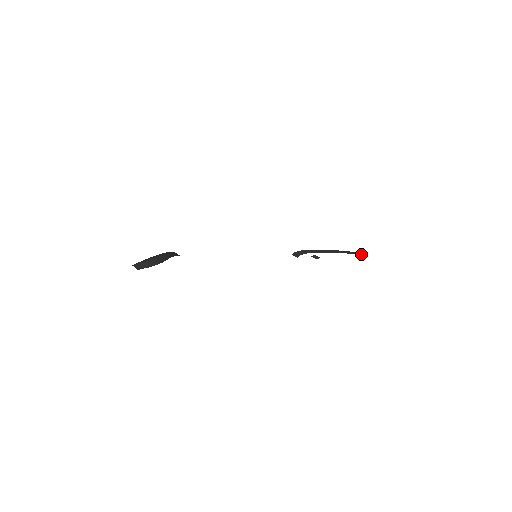
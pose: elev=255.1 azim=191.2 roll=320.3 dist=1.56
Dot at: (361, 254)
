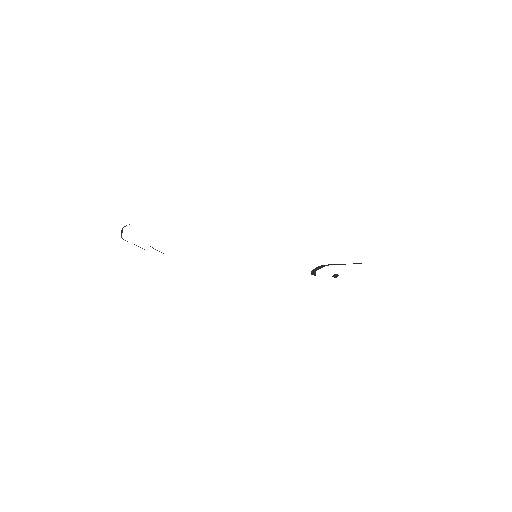
Dot at: occluded
